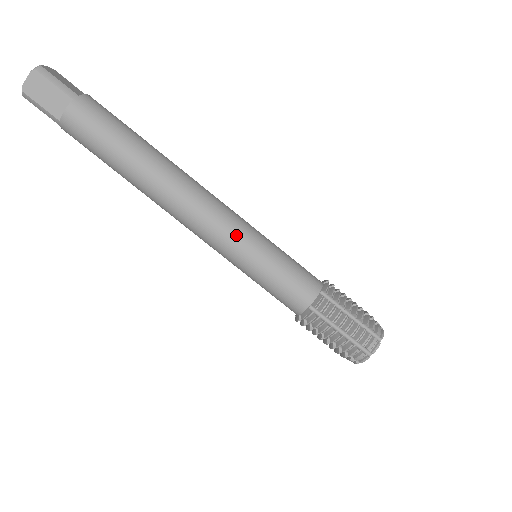
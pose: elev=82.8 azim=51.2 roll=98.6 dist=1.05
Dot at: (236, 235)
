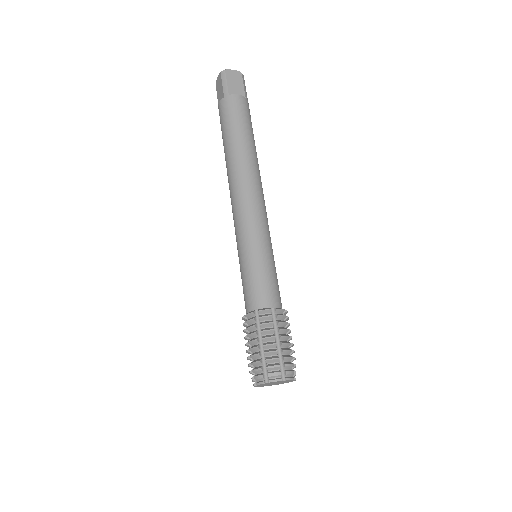
Dot at: (265, 227)
